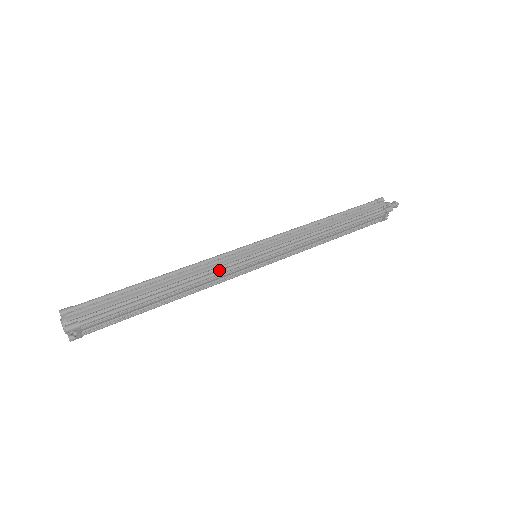
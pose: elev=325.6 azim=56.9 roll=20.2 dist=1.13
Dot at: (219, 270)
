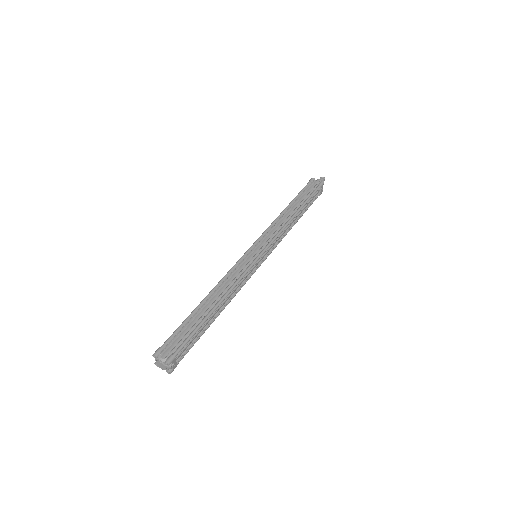
Dot at: (240, 276)
